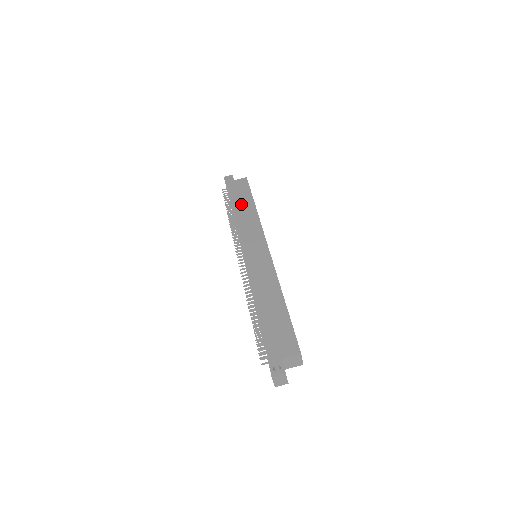
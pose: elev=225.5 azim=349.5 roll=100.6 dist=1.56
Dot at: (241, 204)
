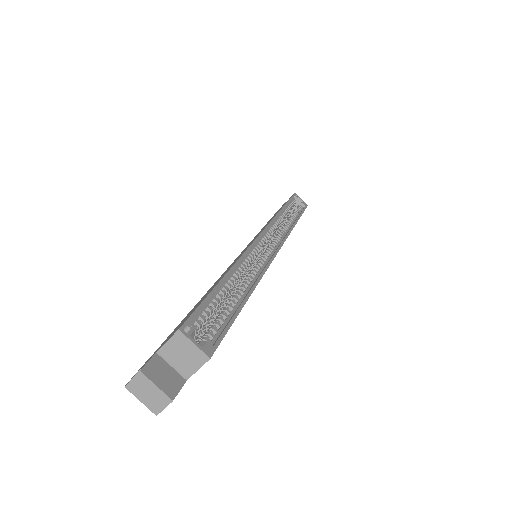
Dot at: occluded
